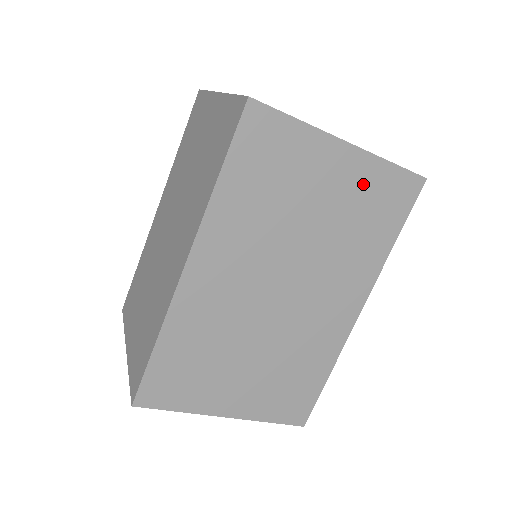
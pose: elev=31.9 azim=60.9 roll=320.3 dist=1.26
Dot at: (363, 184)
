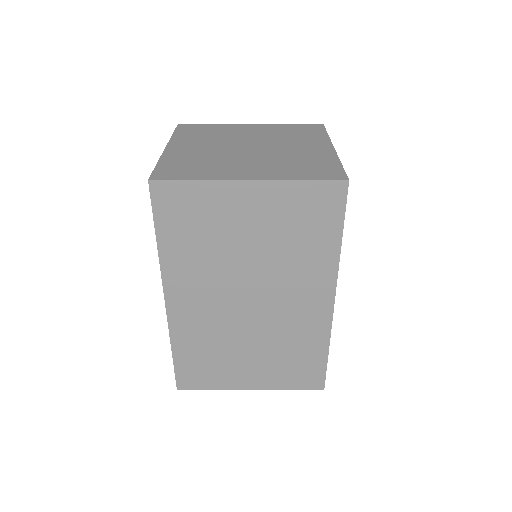
Dot at: (282, 206)
